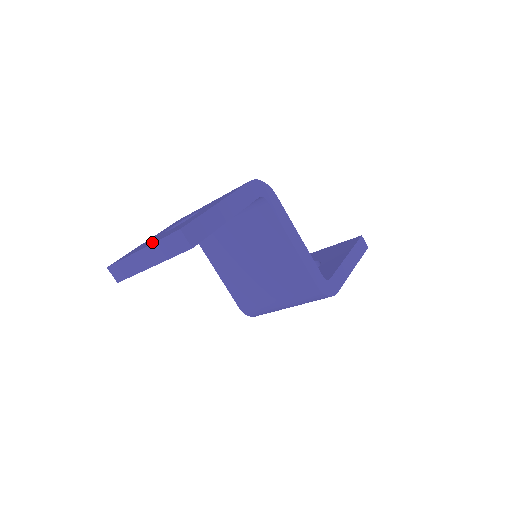
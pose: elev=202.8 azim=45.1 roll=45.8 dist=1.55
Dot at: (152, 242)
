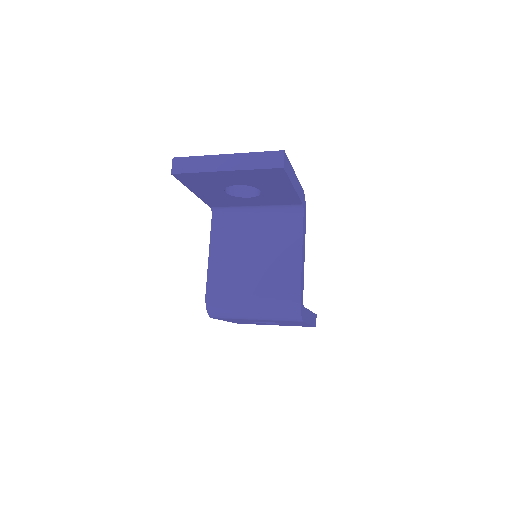
Dot at: occluded
